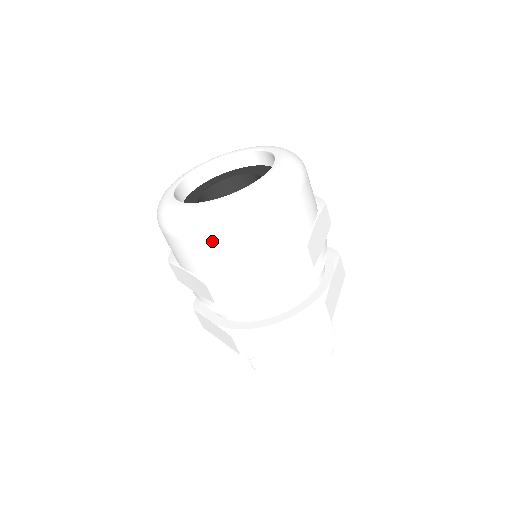
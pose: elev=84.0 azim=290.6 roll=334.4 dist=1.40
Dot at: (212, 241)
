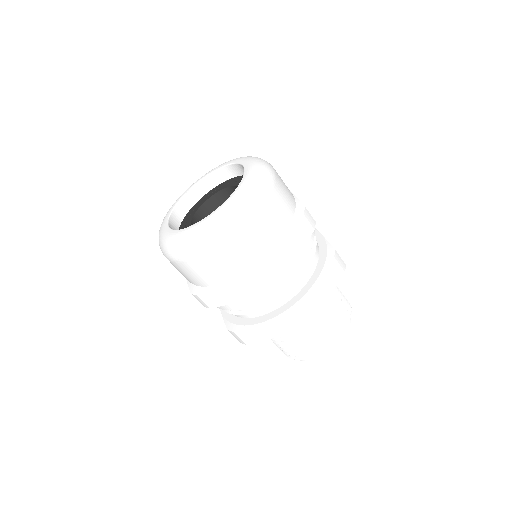
Dot at: (182, 264)
